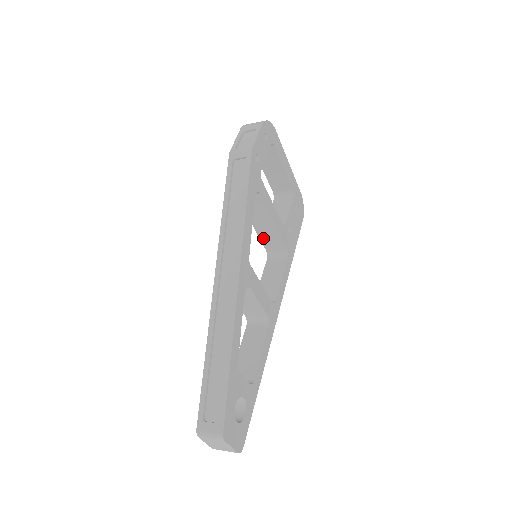
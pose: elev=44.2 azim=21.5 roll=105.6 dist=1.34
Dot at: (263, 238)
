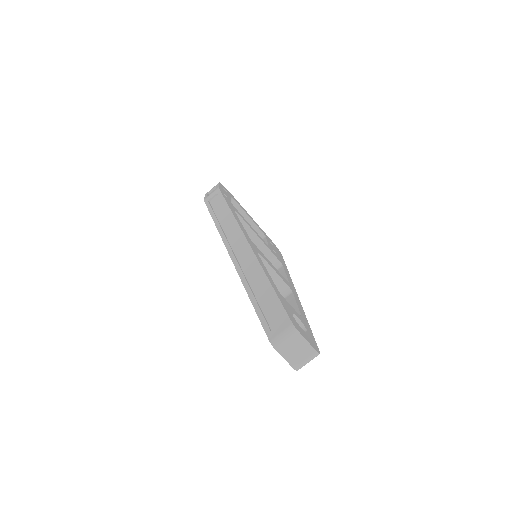
Dot at: occluded
